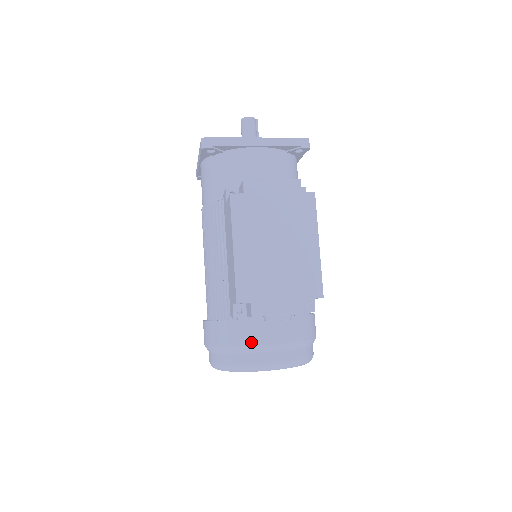
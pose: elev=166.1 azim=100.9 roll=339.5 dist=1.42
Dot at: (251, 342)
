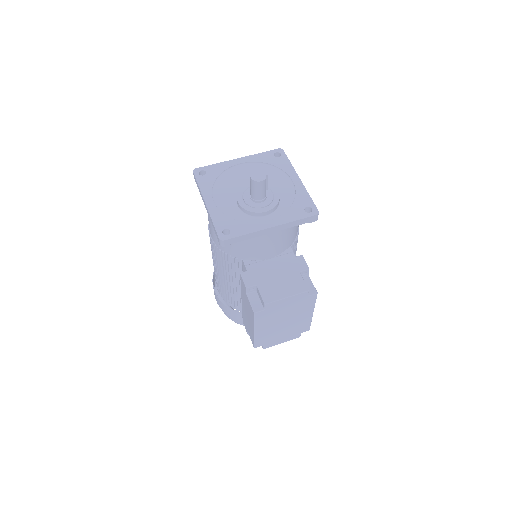
Dot at: occluded
